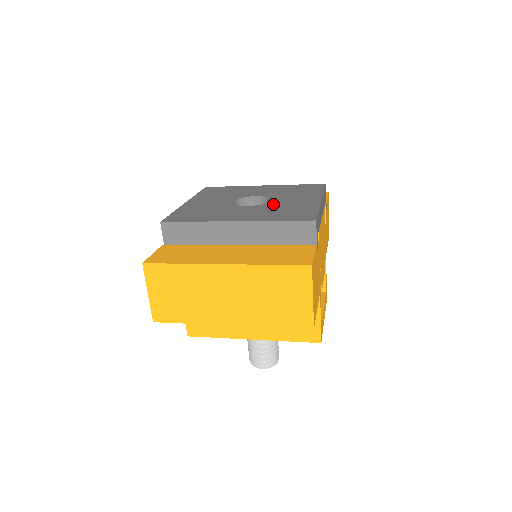
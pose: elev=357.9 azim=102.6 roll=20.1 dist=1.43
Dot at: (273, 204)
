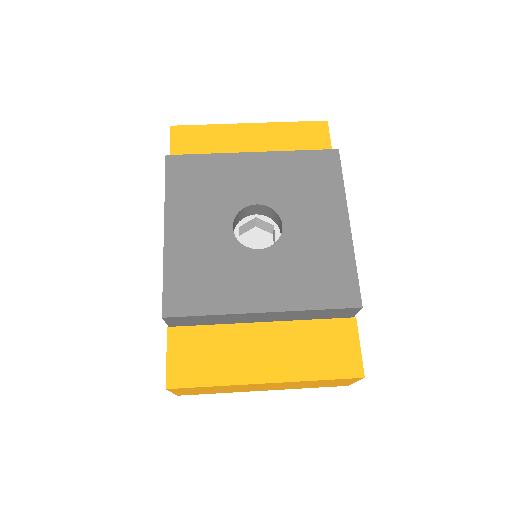
Dot at: (292, 243)
